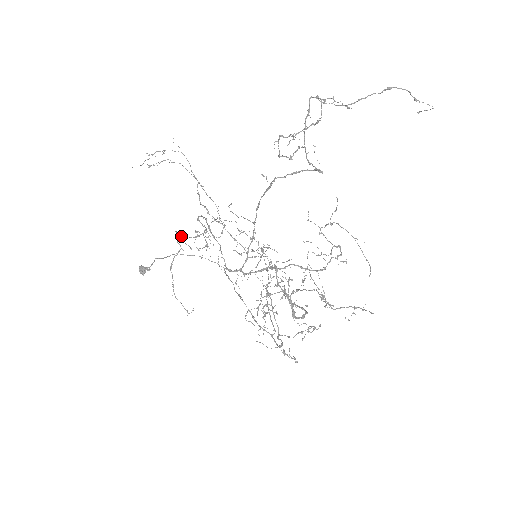
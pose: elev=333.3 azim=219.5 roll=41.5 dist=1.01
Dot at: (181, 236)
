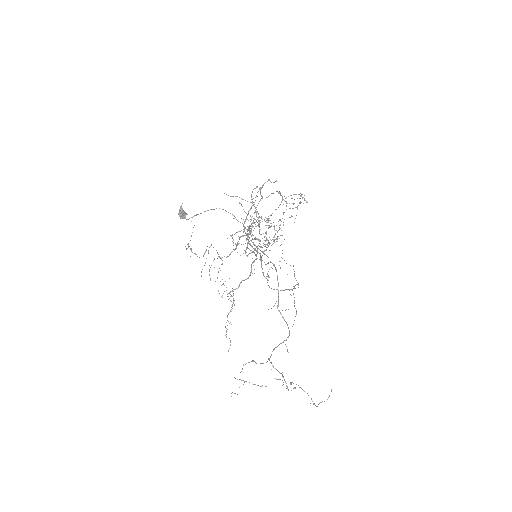
Dot at: occluded
